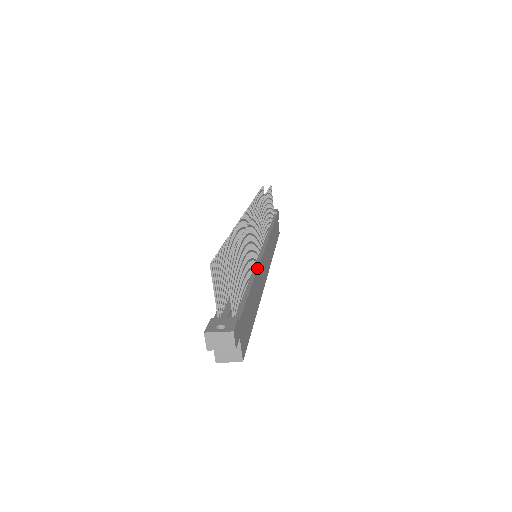
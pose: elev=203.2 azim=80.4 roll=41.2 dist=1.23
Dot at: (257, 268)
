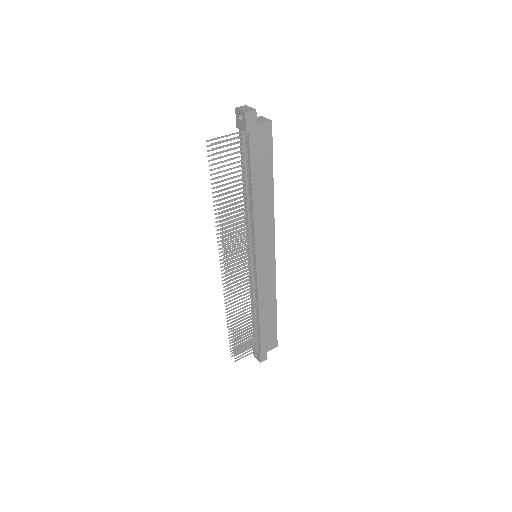
Dot at: (257, 297)
